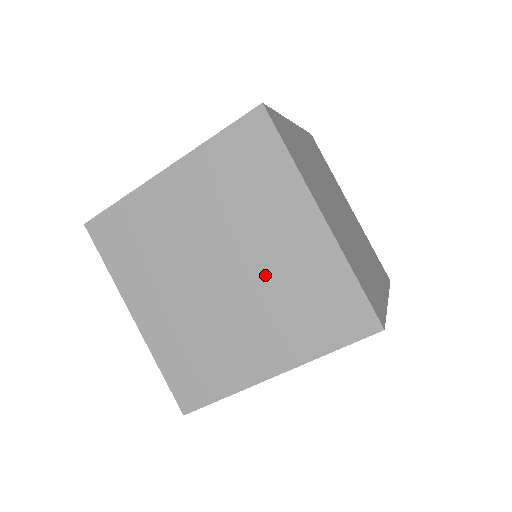
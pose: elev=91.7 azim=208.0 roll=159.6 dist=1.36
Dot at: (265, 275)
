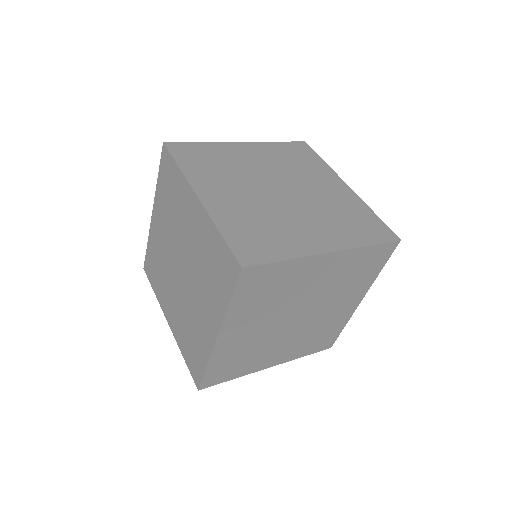
Dot at: (315, 199)
